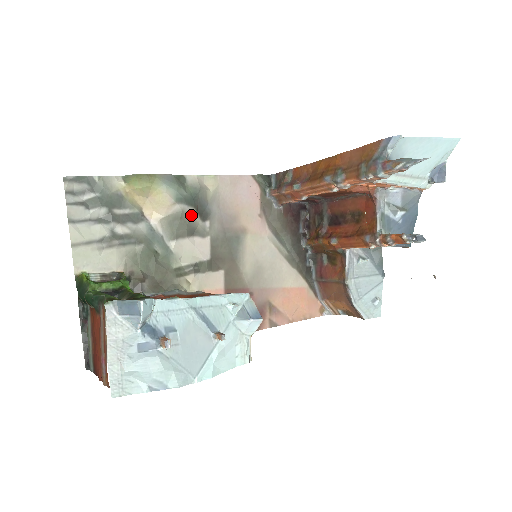
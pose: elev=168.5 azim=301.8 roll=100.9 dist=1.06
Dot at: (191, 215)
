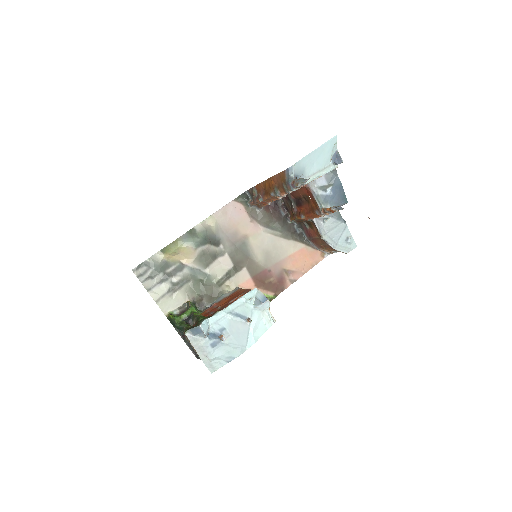
Dot at: (209, 249)
